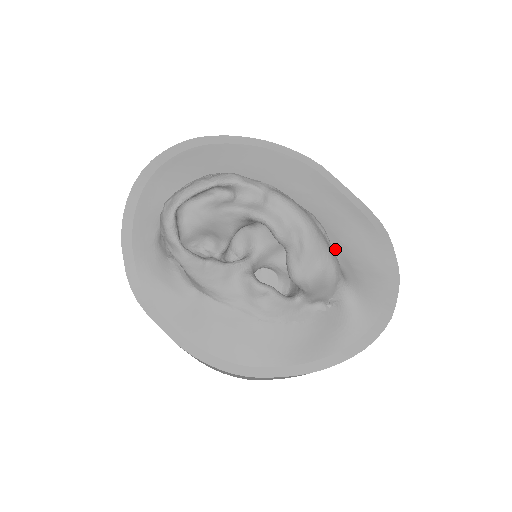
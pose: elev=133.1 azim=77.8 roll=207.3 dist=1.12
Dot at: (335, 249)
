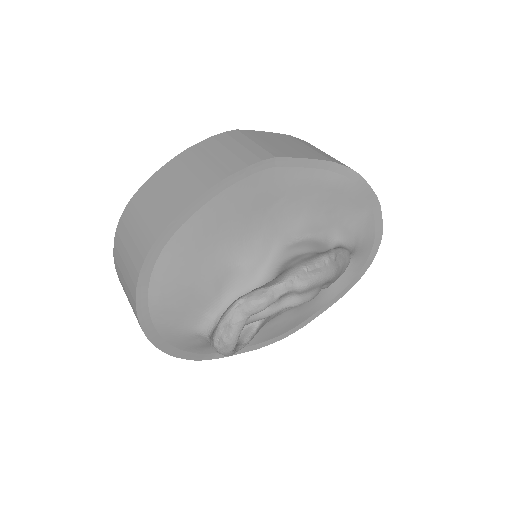
Dot at: (329, 227)
